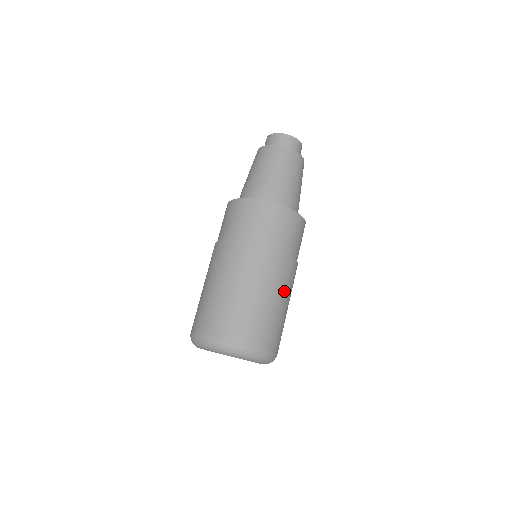
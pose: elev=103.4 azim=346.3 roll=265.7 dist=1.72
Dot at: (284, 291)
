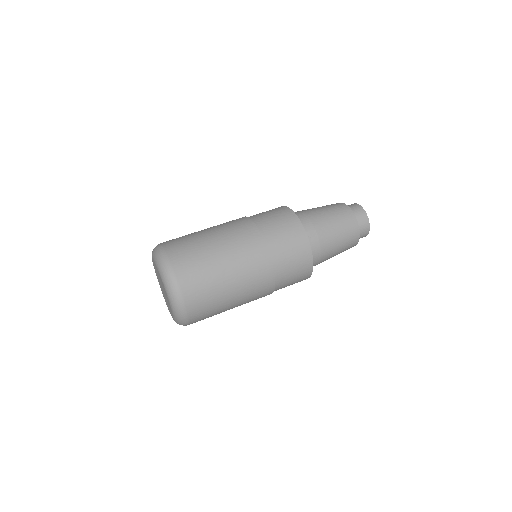
Dot at: (227, 241)
